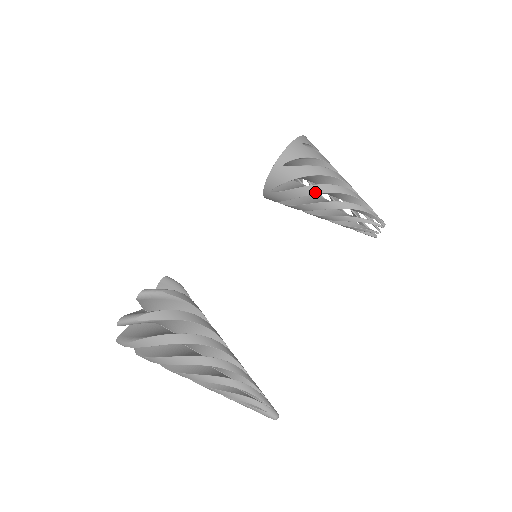
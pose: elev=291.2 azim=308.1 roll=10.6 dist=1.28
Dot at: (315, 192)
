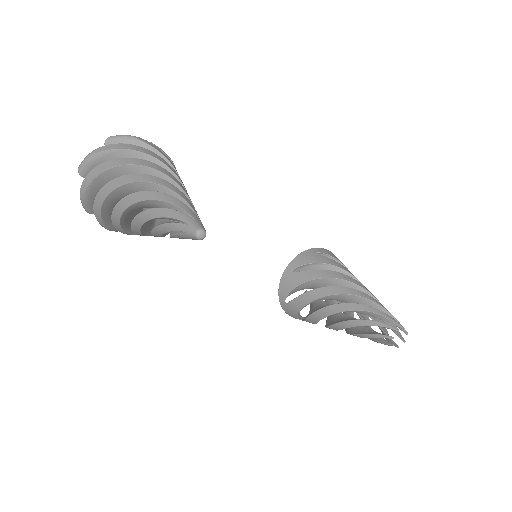
Dot at: (338, 277)
